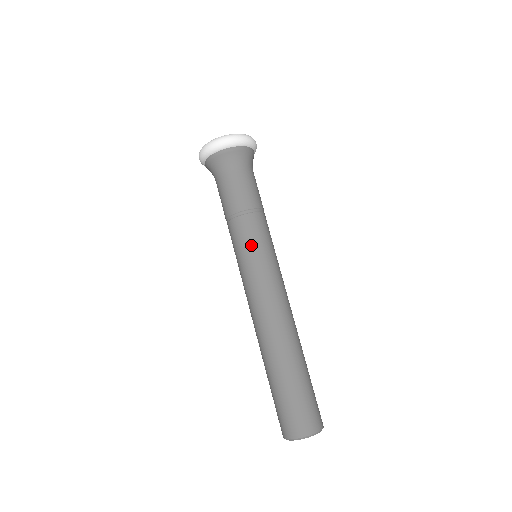
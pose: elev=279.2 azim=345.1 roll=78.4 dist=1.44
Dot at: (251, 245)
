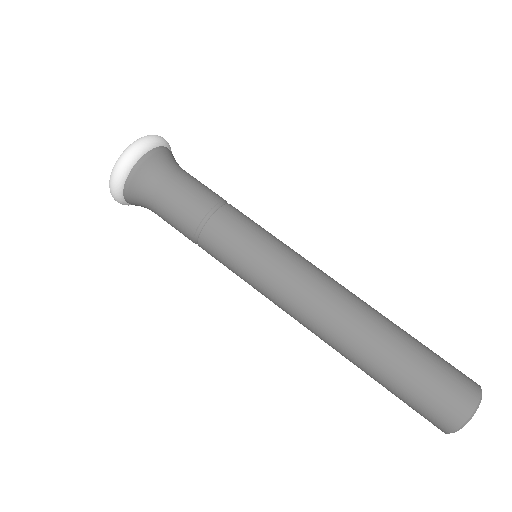
Dot at: (242, 246)
